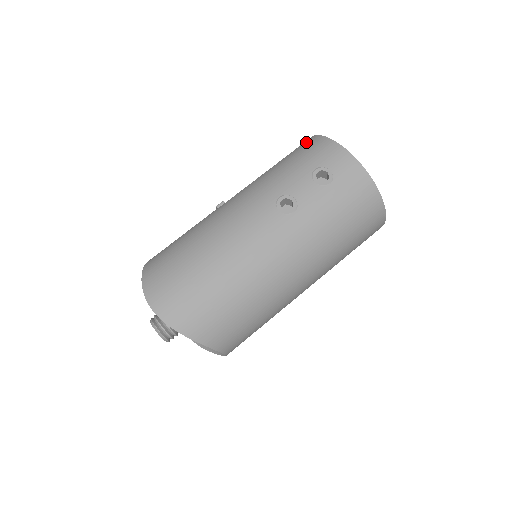
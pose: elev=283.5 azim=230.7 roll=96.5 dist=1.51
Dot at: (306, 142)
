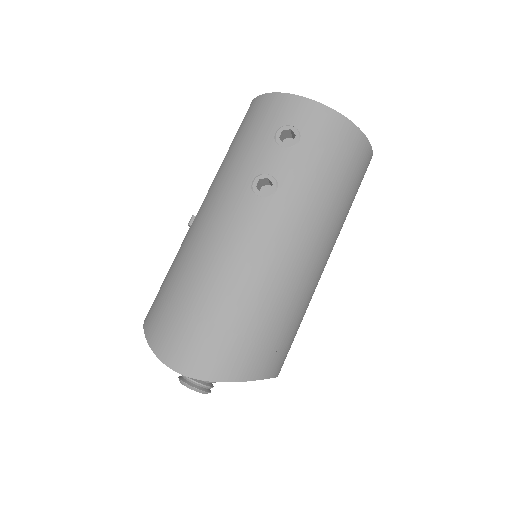
Dot at: (249, 109)
